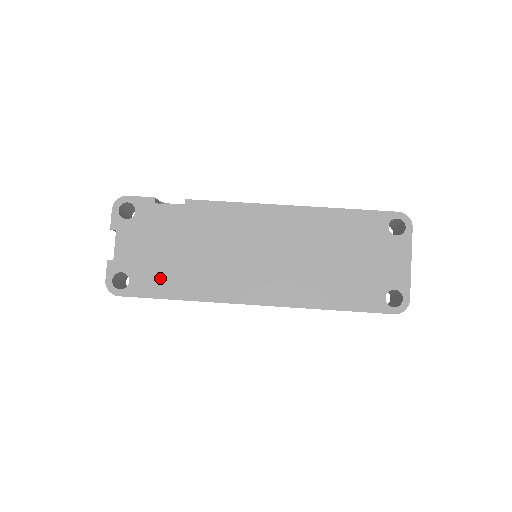
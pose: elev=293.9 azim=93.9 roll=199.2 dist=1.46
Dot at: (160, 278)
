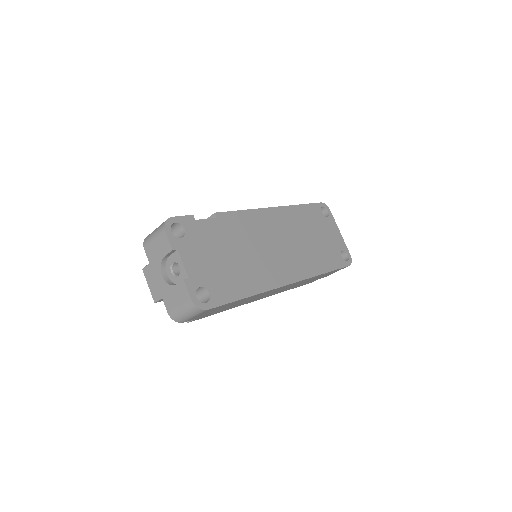
Dot at: (229, 283)
